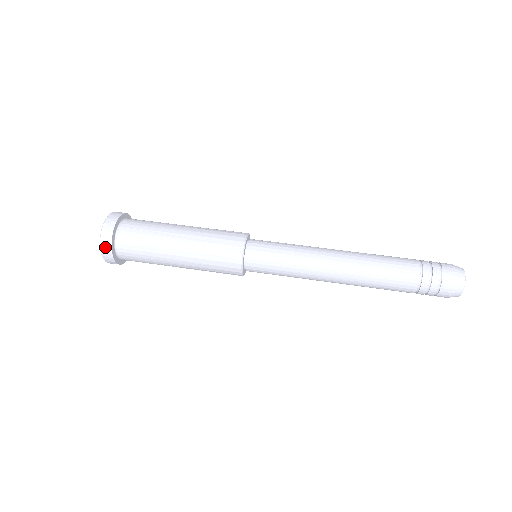
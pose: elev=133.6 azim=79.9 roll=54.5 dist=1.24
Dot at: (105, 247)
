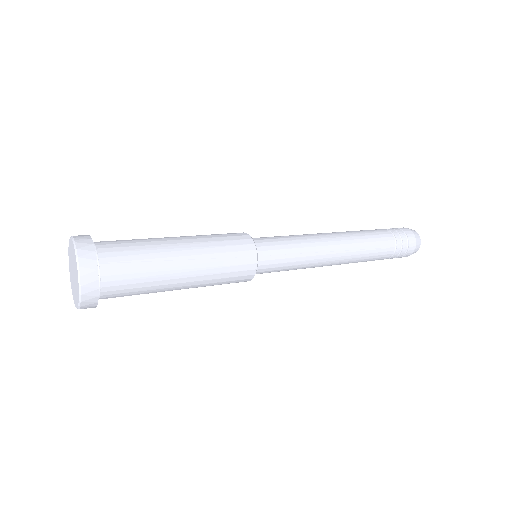
Dot at: (88, 298)
